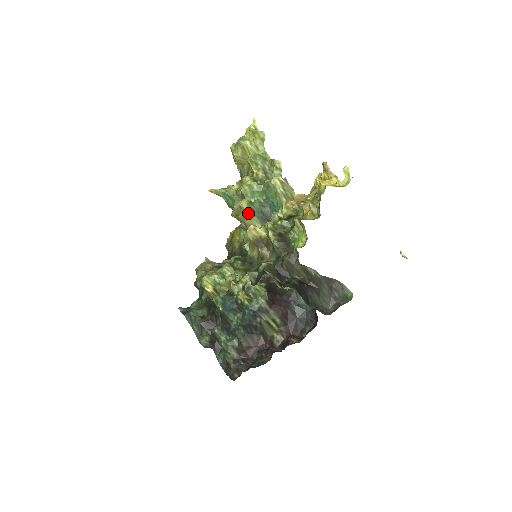
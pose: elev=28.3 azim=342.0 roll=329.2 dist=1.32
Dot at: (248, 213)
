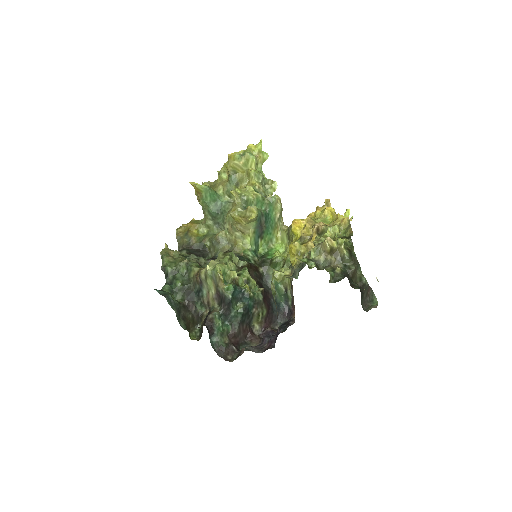
Dot at: (256, 218)
